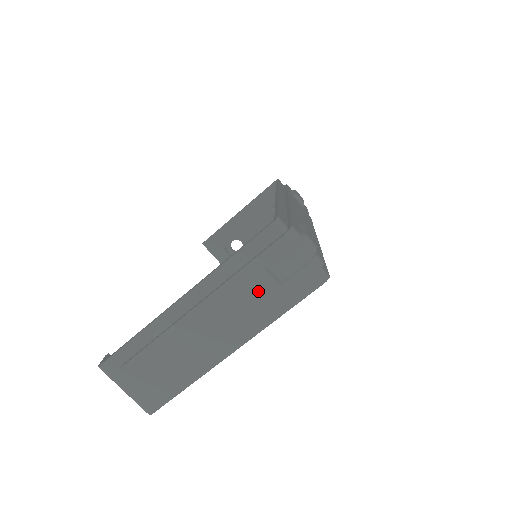
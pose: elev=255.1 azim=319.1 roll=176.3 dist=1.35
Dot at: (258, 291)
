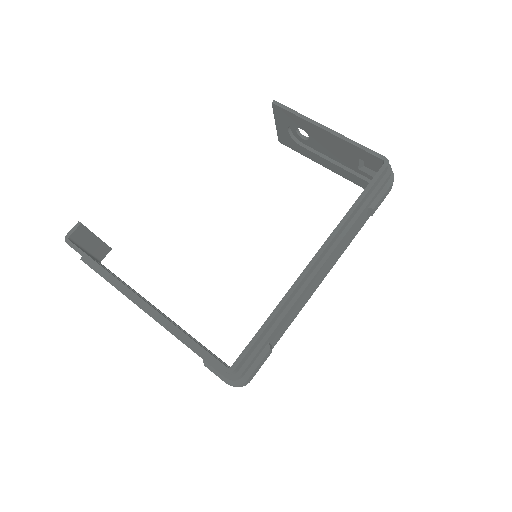
Dot at: occluded
